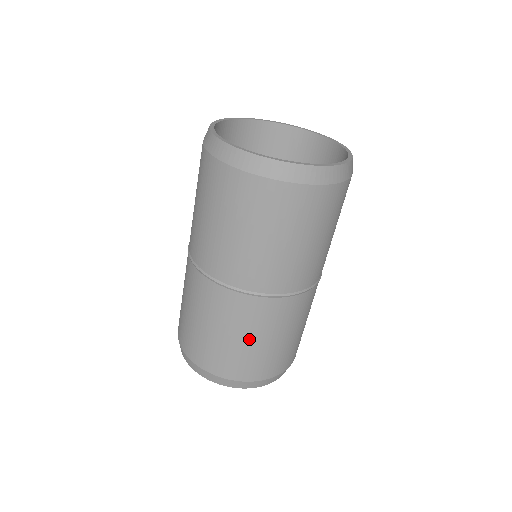
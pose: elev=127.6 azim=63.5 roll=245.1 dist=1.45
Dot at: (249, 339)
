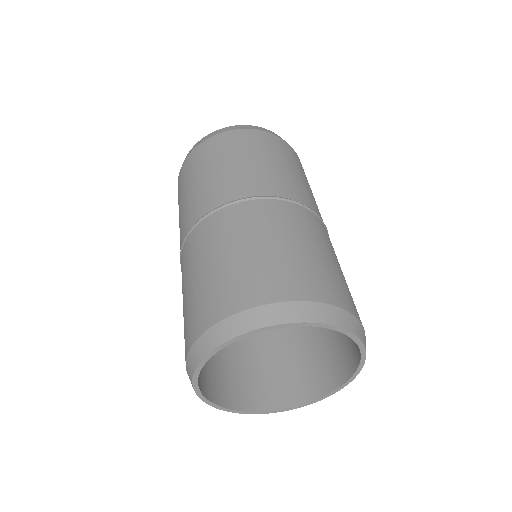
Dot at: (313, 247)
